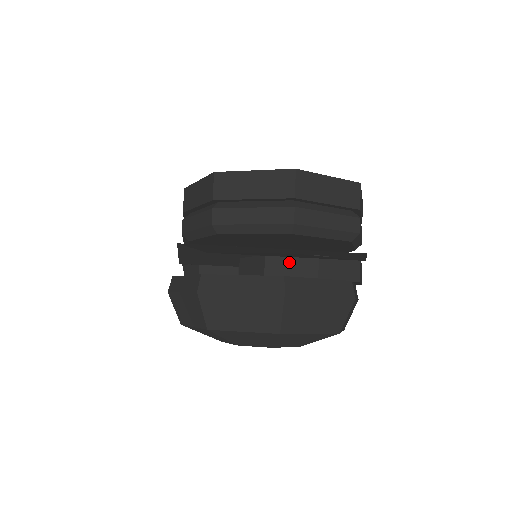
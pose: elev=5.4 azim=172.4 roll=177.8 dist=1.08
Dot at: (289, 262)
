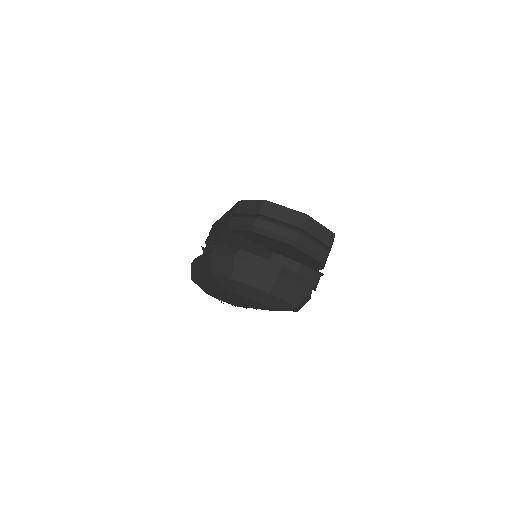
Dot at: (284, 261)
